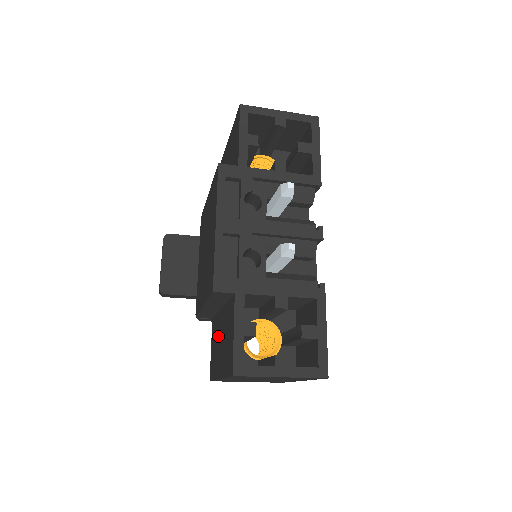
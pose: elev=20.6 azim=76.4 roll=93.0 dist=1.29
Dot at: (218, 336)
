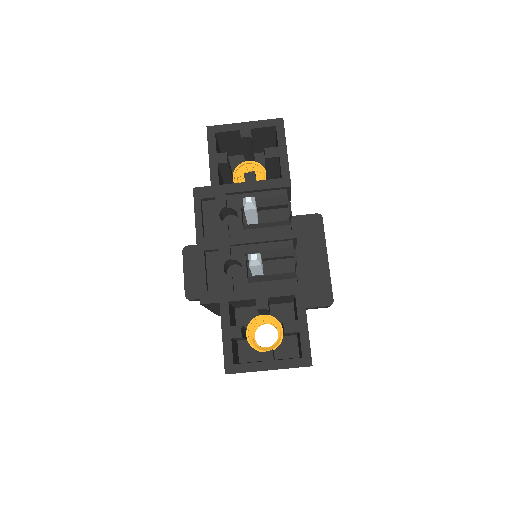
Dot at: occluded
